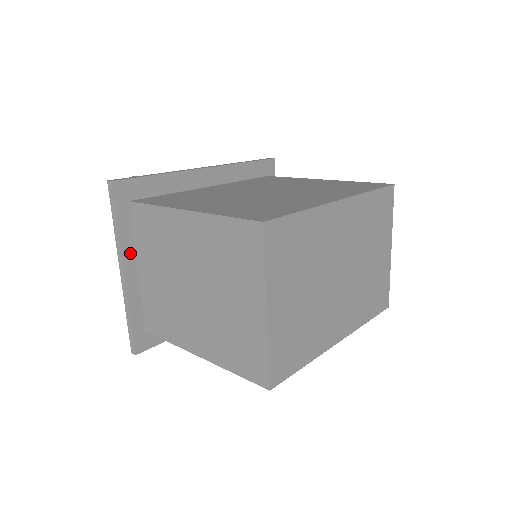
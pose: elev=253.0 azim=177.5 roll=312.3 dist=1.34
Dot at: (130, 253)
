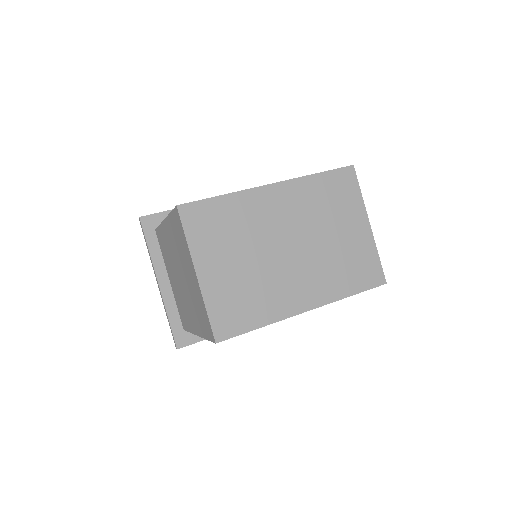
Dot at: (161, 268)
